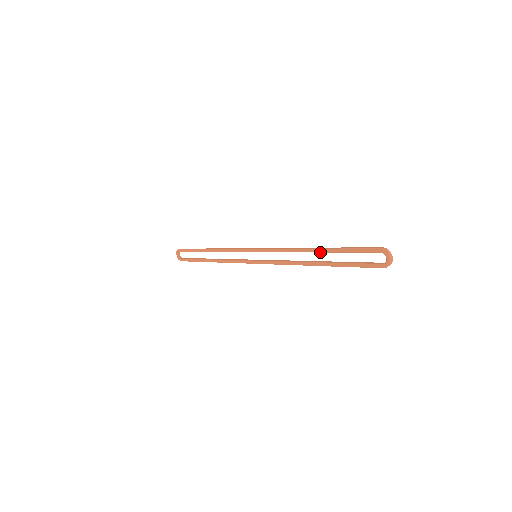
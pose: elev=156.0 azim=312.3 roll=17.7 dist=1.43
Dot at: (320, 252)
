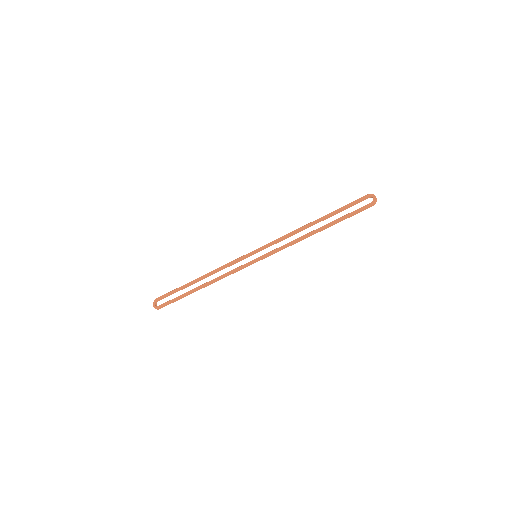
Dot at: (320, 220)
